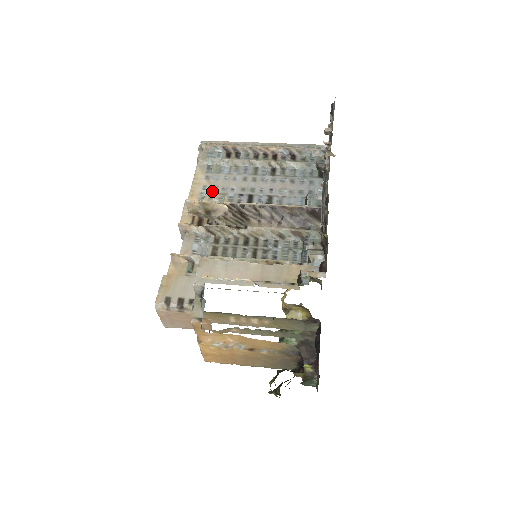
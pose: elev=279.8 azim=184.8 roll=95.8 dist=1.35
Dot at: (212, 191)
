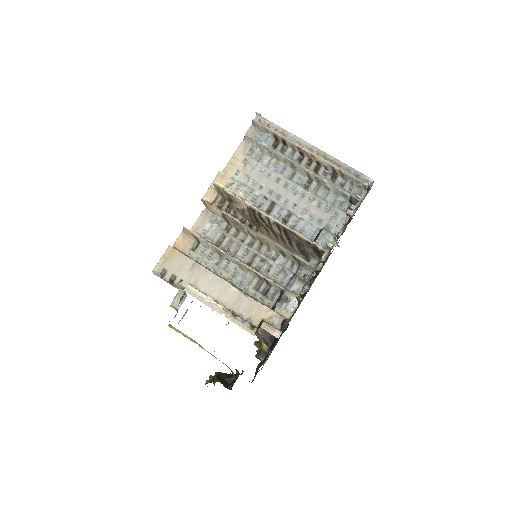
Dot at: (242, 180)
